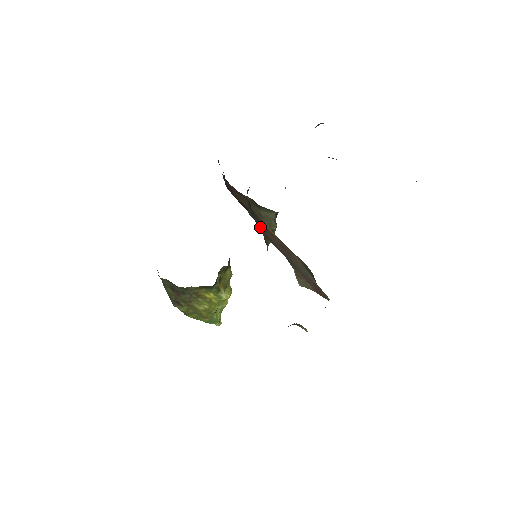
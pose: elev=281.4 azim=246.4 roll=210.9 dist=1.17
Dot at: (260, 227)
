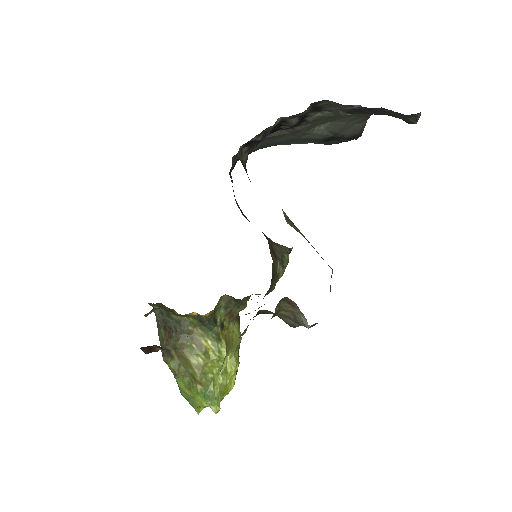
Dot at: occluded
